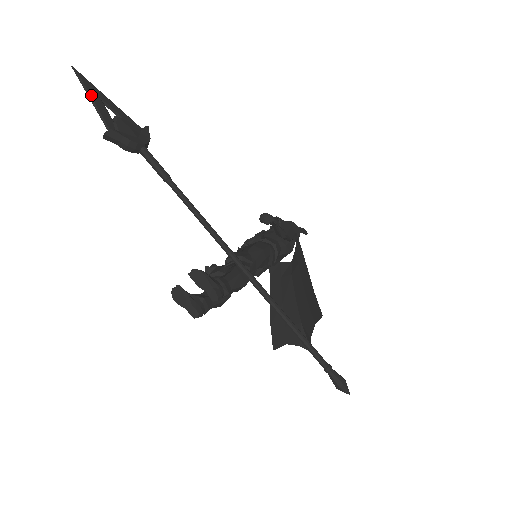
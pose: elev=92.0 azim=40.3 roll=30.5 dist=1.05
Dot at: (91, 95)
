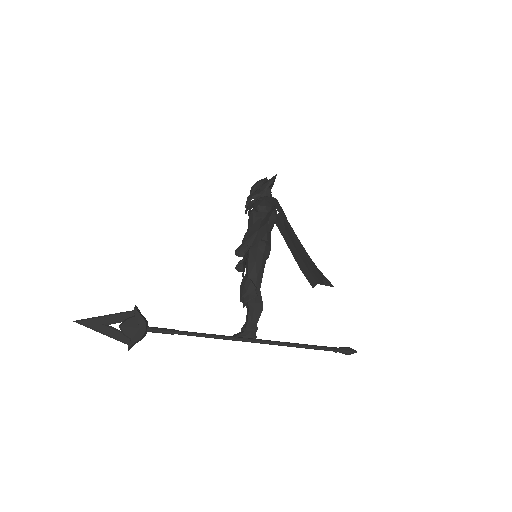
Dot at: (99, 330)
